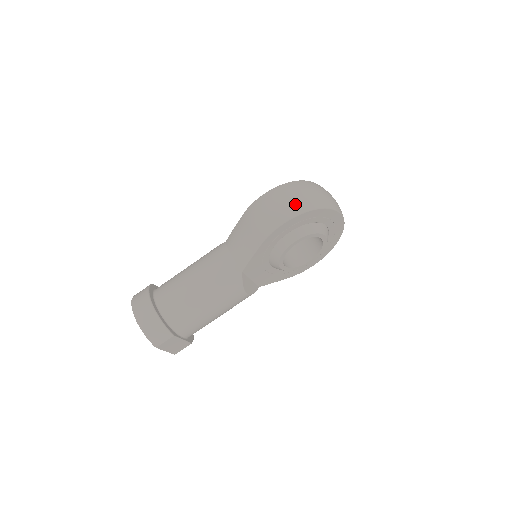
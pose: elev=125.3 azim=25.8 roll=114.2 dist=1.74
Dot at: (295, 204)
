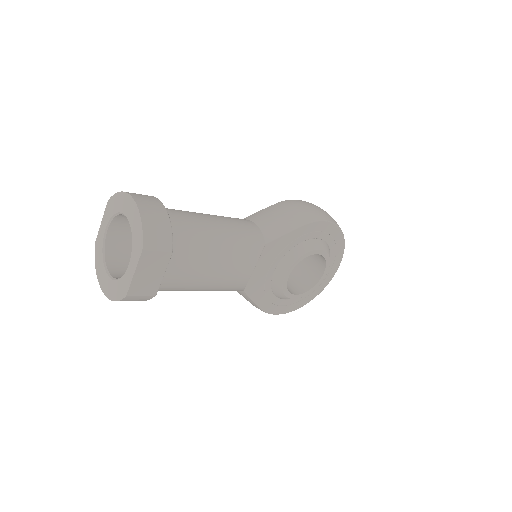
Dot at: occluded
